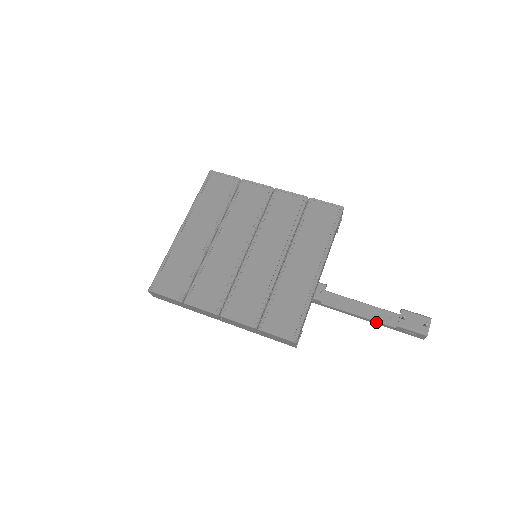
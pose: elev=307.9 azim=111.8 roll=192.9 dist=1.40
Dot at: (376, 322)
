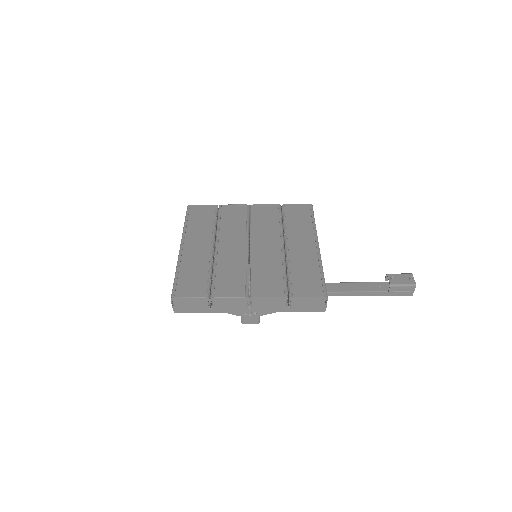
Dot at: (370, 293)
